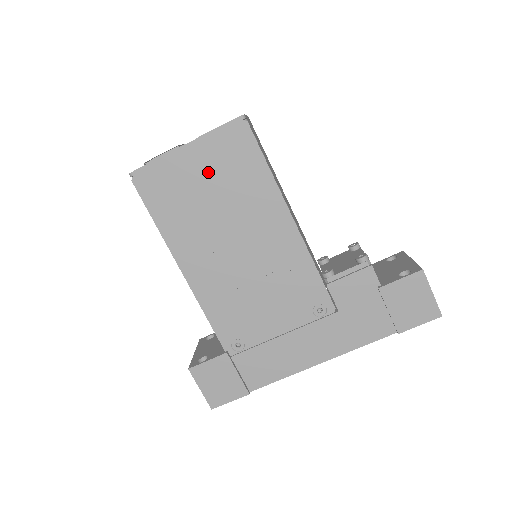
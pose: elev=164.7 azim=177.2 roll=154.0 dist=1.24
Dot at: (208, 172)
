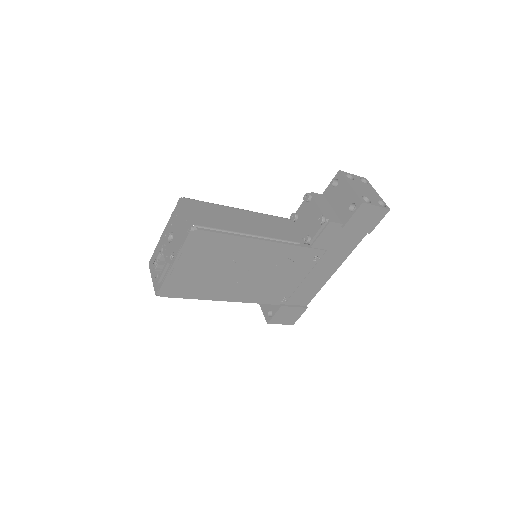
Dot at: (198, 263)
